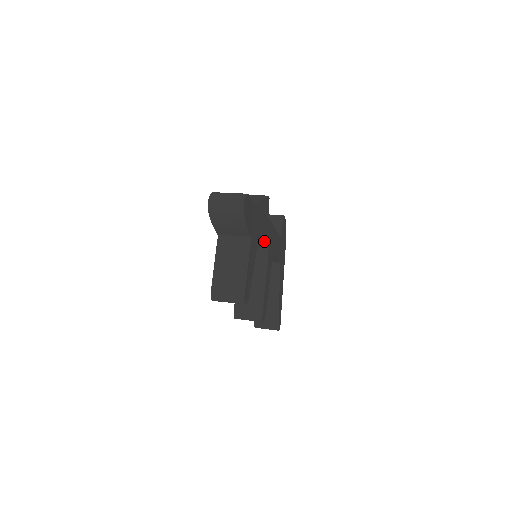
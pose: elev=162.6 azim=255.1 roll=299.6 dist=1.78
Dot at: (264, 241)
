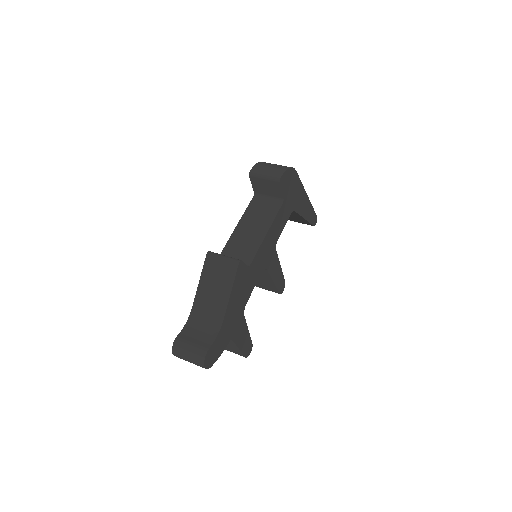
Dot at: (253, 285)
